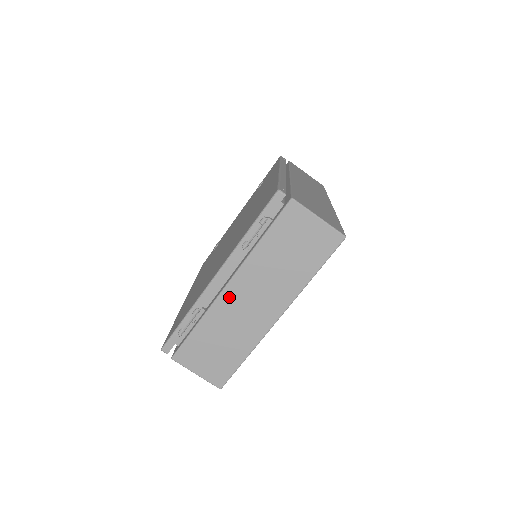
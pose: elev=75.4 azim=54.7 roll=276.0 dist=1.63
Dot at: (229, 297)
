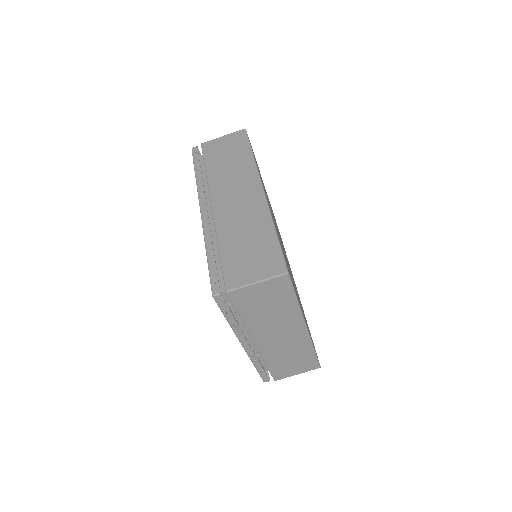
Dot at: (264, 346)
